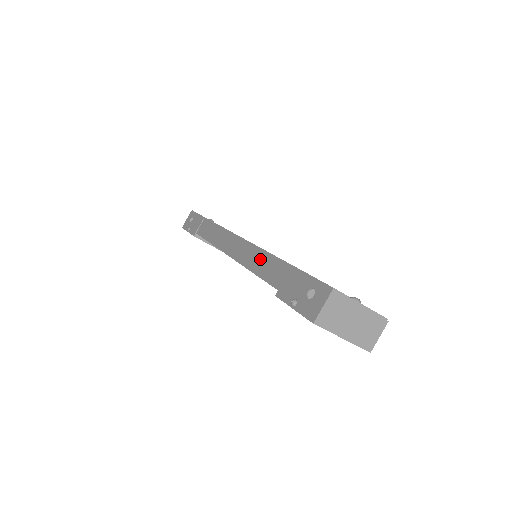
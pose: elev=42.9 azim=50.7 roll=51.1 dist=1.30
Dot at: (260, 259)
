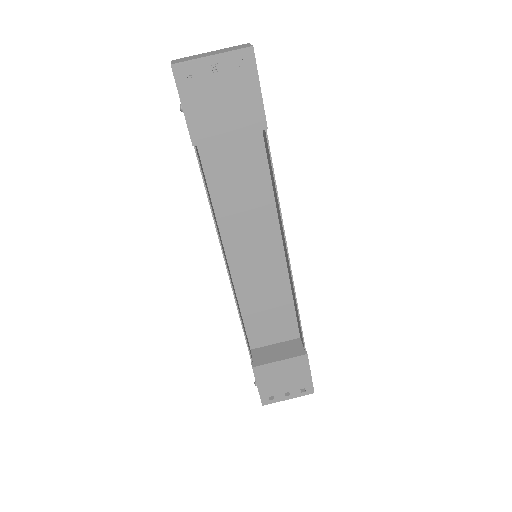
Dot at: occluded
